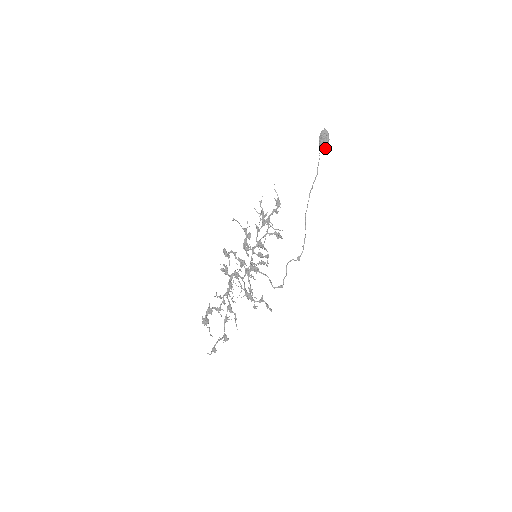
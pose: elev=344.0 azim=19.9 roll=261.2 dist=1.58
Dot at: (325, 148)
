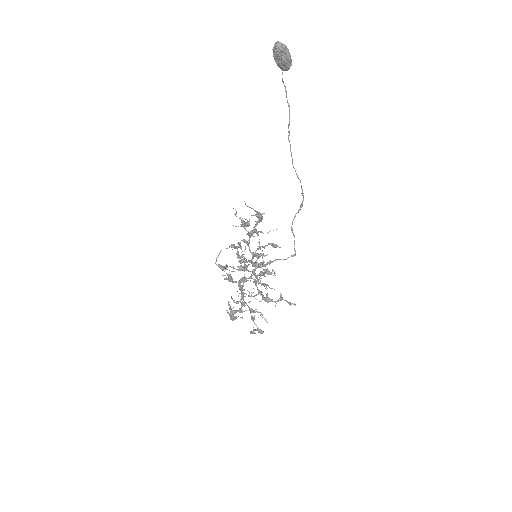
Dot at: (288, 69)
